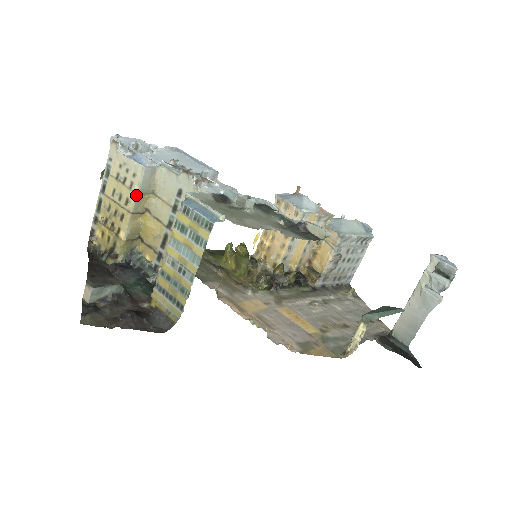
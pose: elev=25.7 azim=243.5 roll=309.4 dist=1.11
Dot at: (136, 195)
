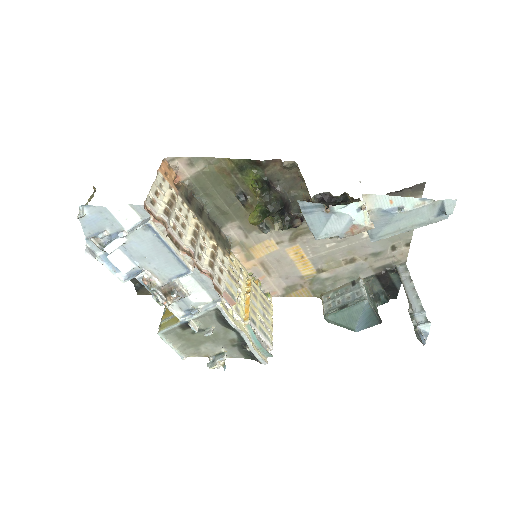
Dot at: occluded
